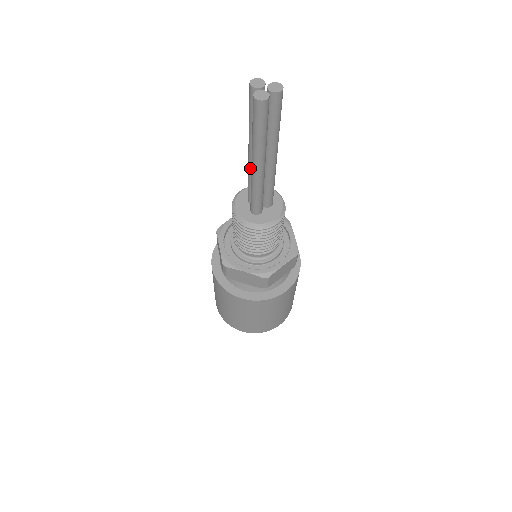
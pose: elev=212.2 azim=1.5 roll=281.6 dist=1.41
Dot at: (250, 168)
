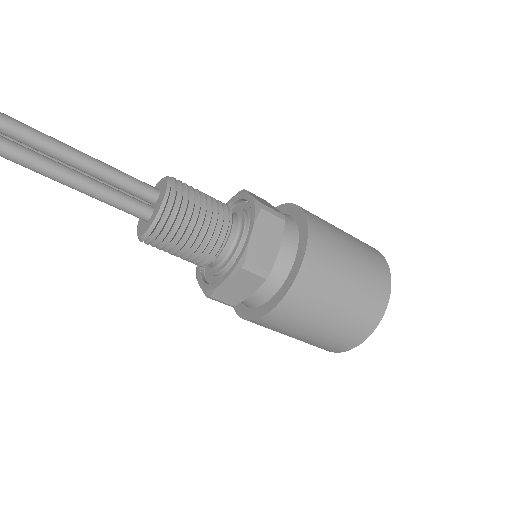
Dot at: occluded
